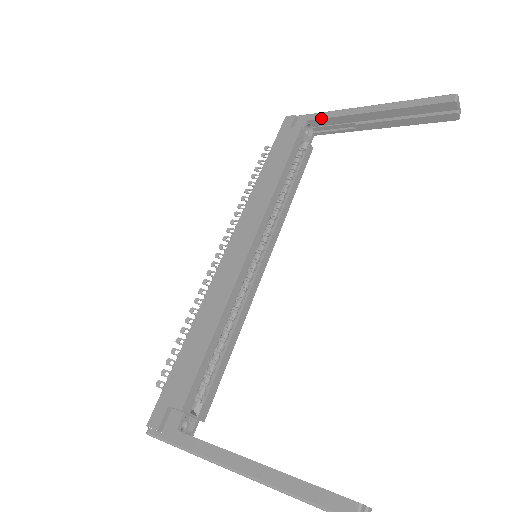
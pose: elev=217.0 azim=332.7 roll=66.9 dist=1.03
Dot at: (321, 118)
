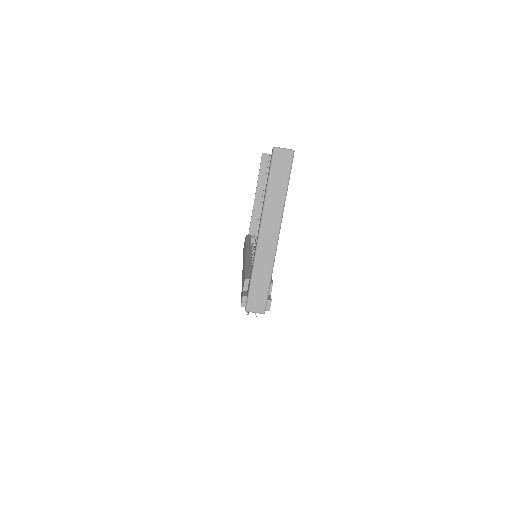
Dot at: (250, 226)
